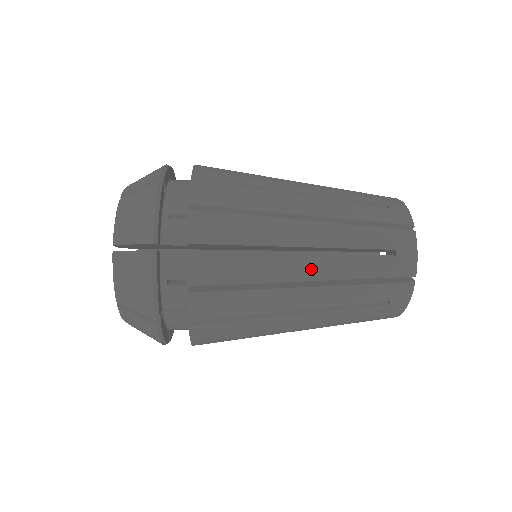
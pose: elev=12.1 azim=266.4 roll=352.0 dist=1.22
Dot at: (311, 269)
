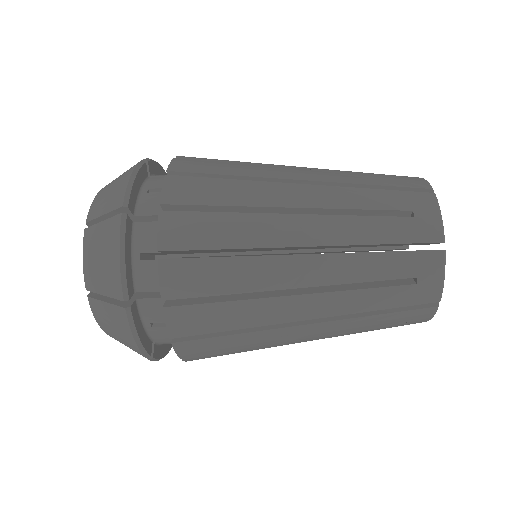
Dot at: (309, 309)
